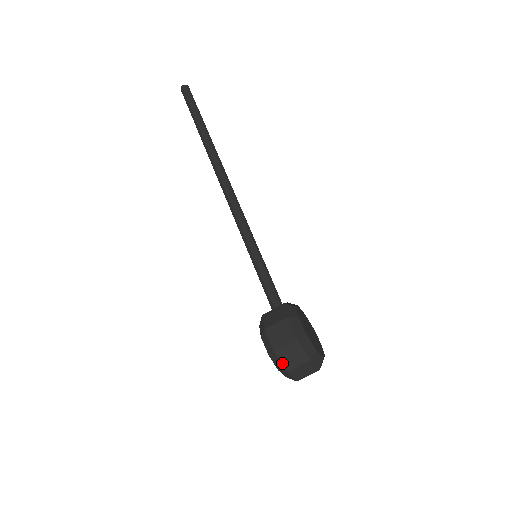
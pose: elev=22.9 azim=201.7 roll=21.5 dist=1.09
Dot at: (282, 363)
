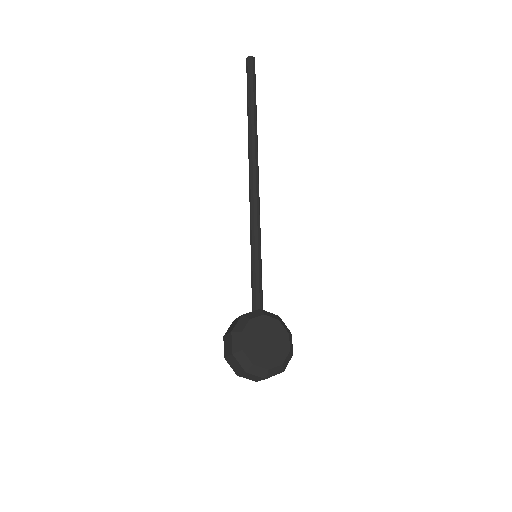
Dot at: (232, 368)
